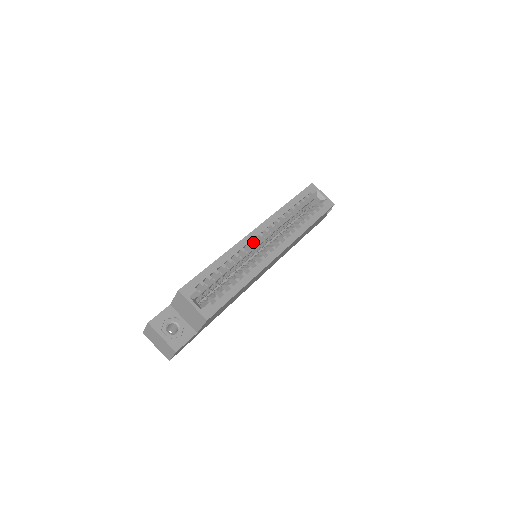
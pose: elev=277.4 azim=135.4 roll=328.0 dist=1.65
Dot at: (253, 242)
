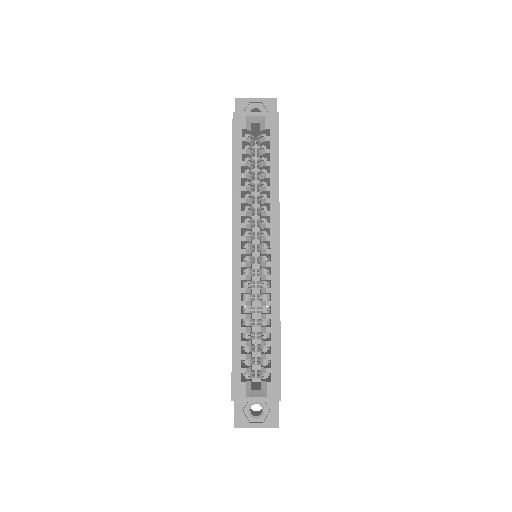
Dot at: (244, 267)
